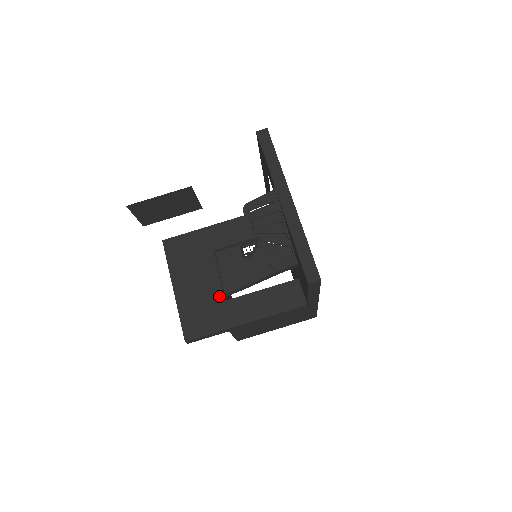
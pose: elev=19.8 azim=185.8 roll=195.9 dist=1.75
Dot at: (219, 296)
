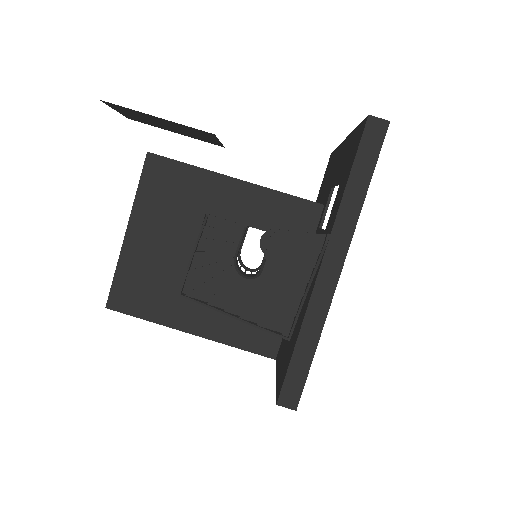
Dot at: (178, 279)
